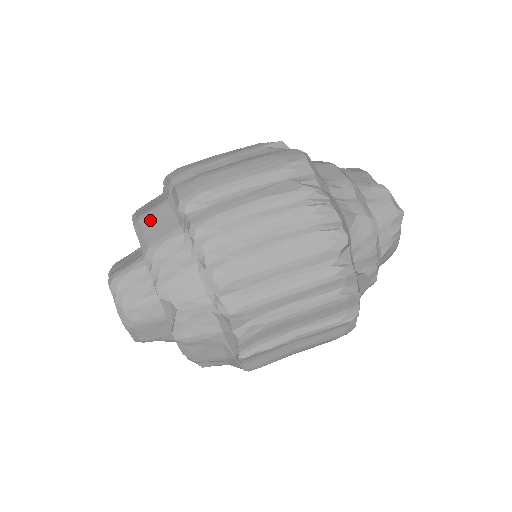
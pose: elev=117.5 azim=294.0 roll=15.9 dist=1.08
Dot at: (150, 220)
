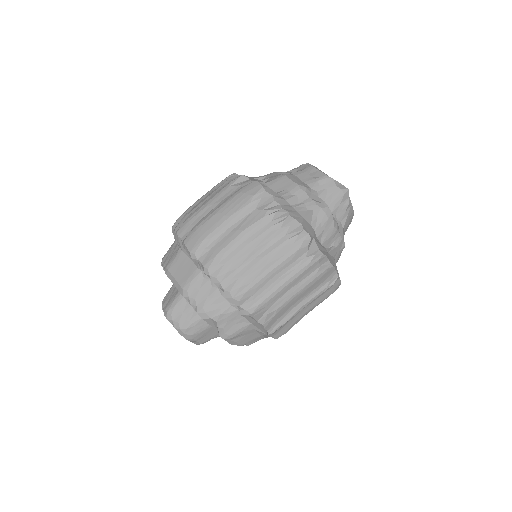
Dot at: (175, 268)
